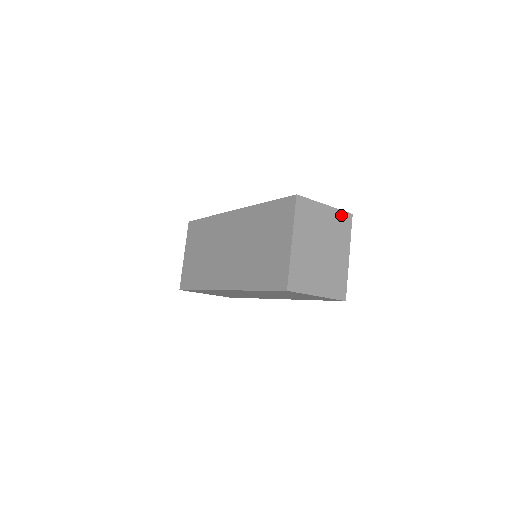
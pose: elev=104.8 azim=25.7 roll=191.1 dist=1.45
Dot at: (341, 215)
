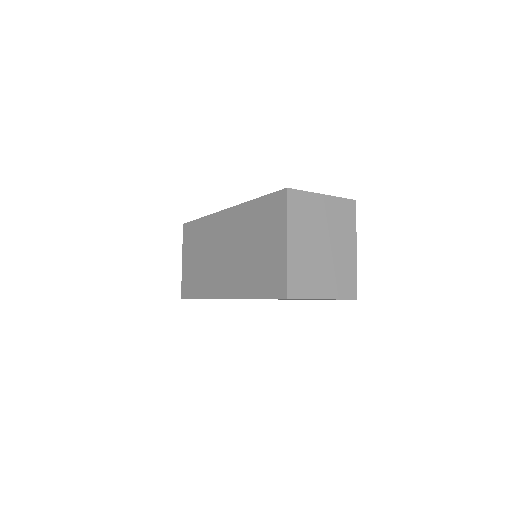
Dot at: (342, 203)
